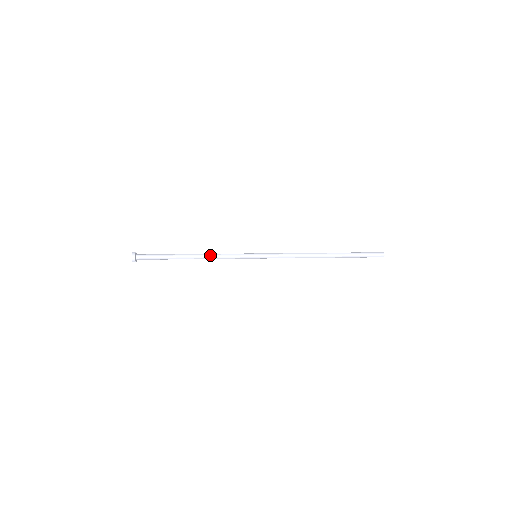
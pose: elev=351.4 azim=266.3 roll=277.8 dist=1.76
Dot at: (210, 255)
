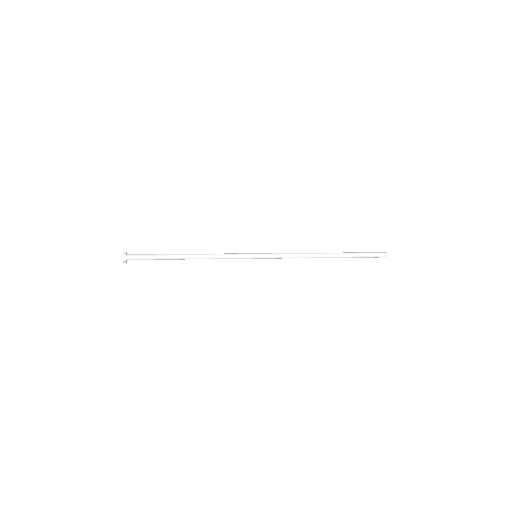
Dot at: (207, 256)
